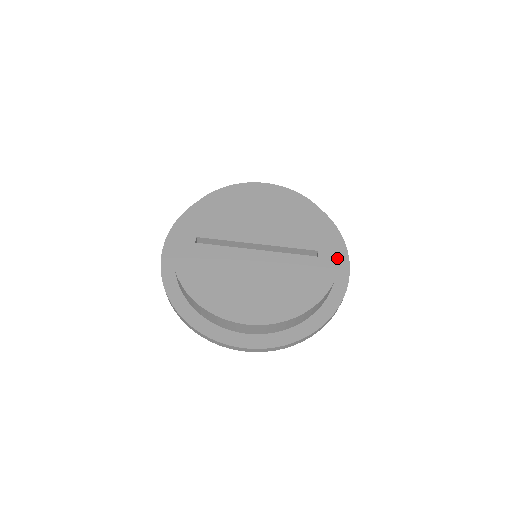
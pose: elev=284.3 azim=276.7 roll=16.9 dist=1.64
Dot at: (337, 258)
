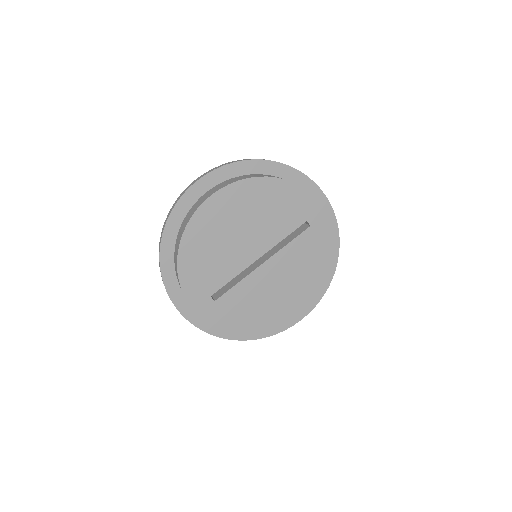
Dot at: (325, 214)
